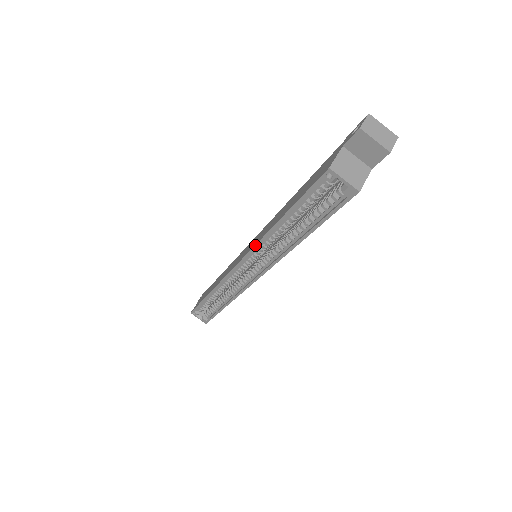
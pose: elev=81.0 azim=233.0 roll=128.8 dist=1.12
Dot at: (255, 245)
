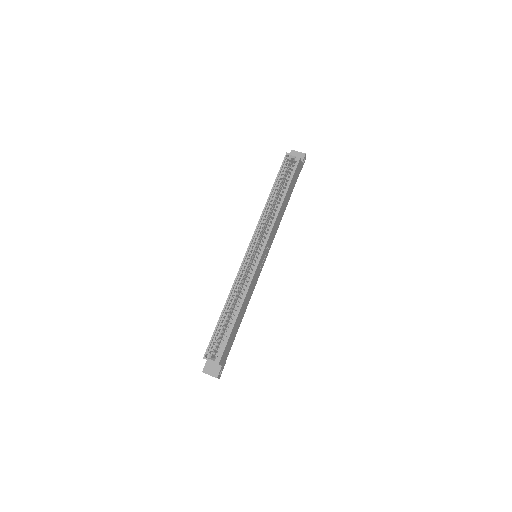
Dot at: (259, 221)
